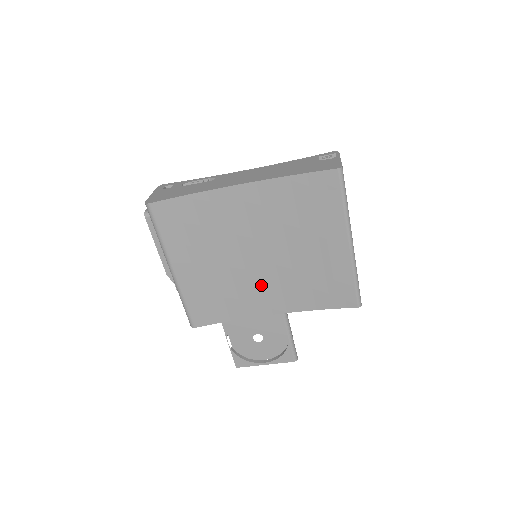
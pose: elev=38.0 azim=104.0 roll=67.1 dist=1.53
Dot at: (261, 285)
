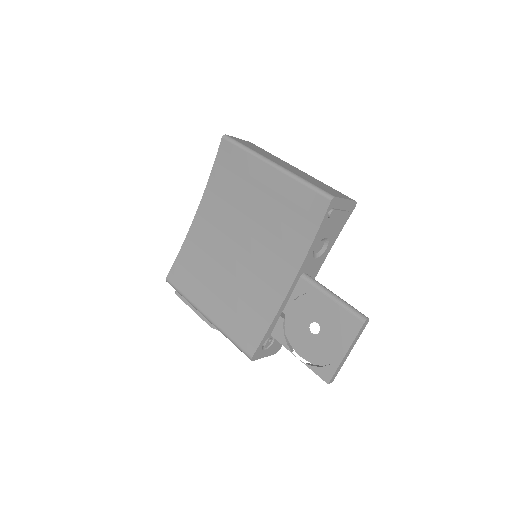
Dot at: (262, 267)
